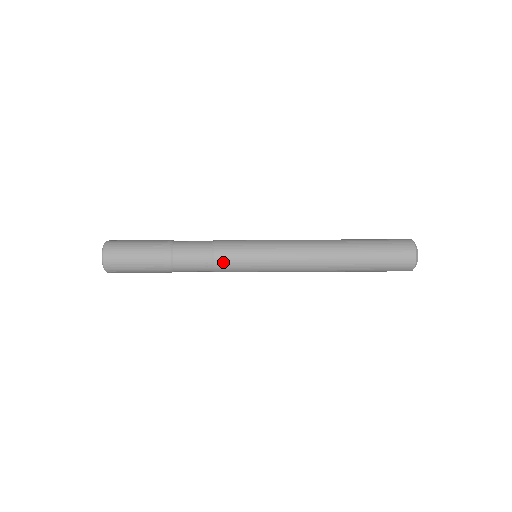
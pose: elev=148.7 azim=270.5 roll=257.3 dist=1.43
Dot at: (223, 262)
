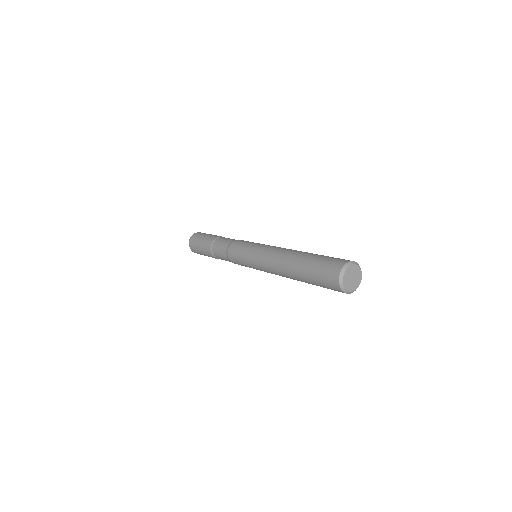
Dot at: (232, 258)
